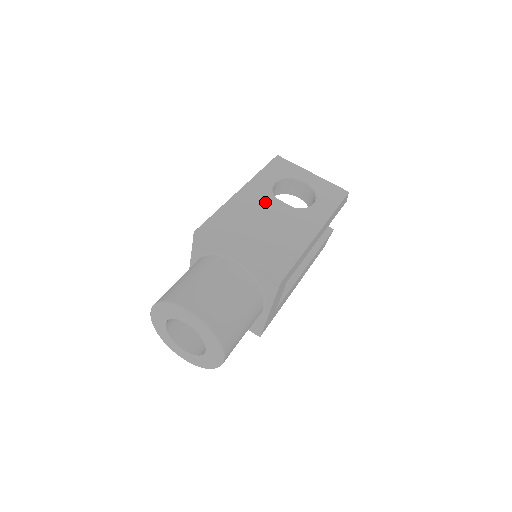
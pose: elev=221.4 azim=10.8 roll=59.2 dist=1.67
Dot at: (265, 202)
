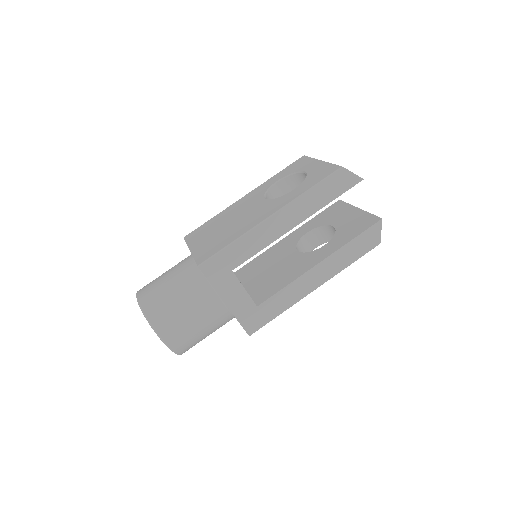
Dot at: (251, 201)
